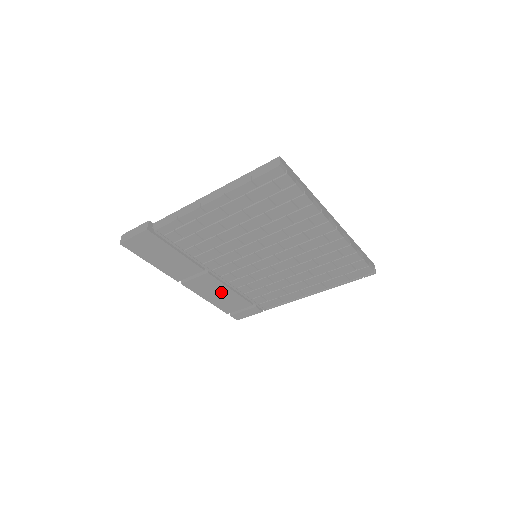
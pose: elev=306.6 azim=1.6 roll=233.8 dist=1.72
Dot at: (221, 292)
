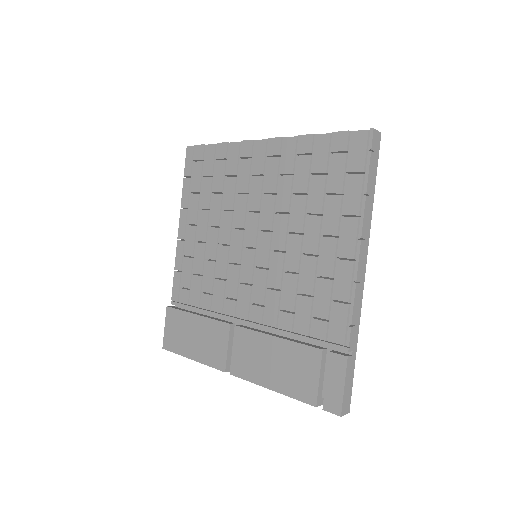
Dot at: (271, 354)
